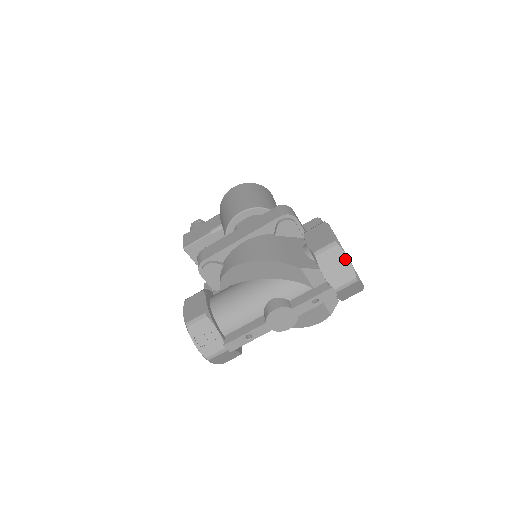
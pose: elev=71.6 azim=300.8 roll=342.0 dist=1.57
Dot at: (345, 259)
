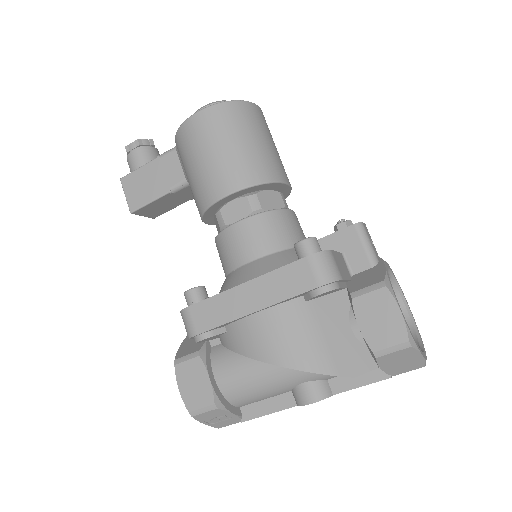
Dot at: (417, 356)
